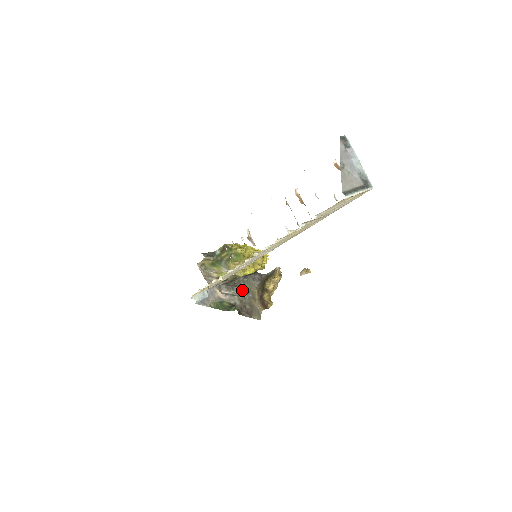
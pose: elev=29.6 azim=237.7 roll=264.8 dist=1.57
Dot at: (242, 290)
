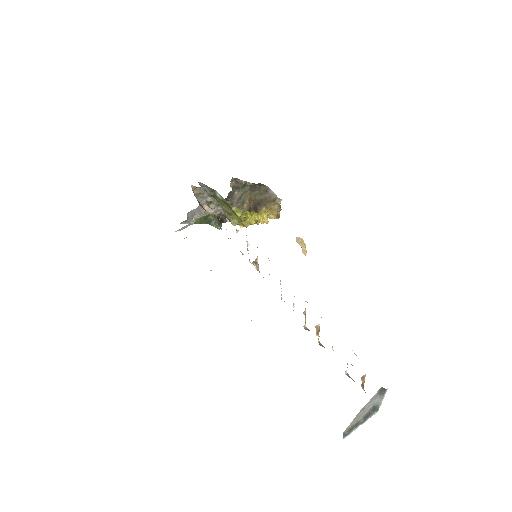
Dot at: (233, 198)
